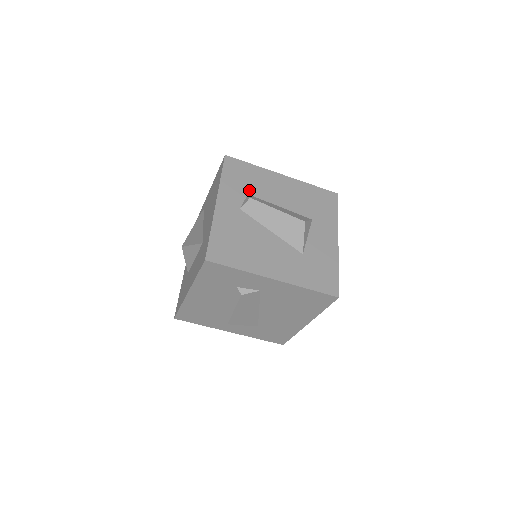
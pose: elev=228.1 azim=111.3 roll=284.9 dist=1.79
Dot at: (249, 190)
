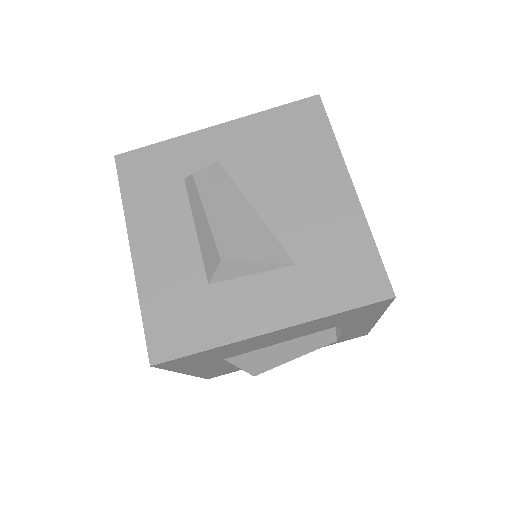
Dot at: occluded
